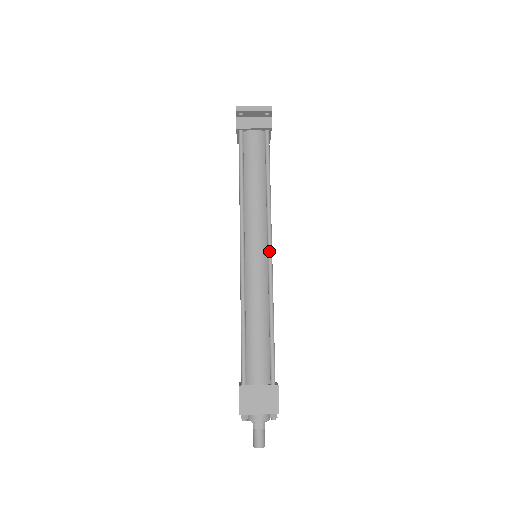
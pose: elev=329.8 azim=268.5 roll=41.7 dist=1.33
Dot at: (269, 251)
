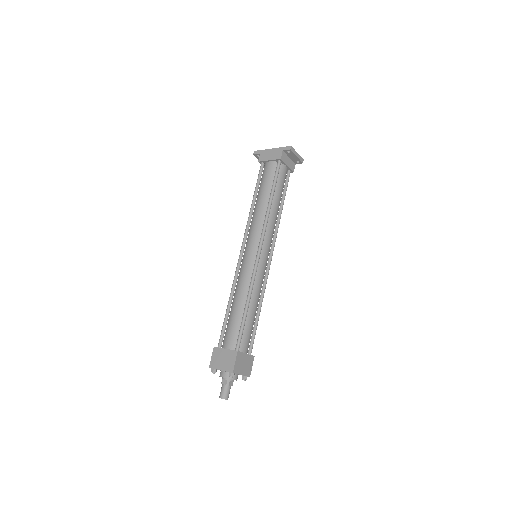
Dot at: (271, 258)
